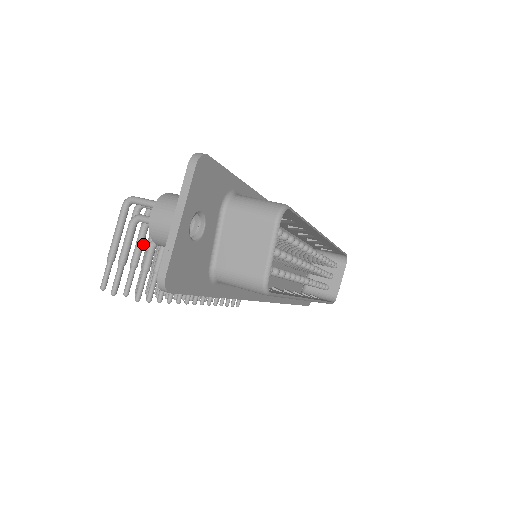
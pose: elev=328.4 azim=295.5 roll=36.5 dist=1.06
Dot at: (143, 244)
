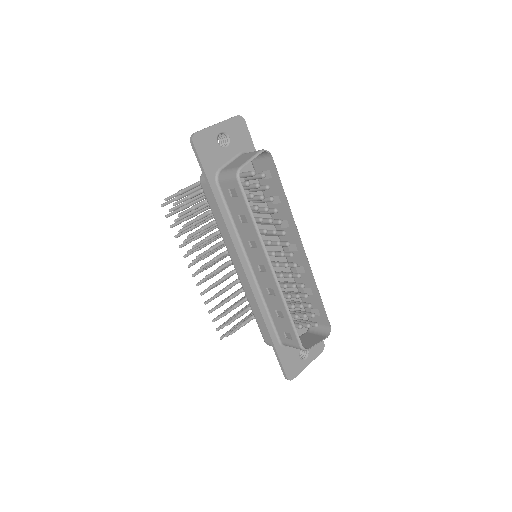
Dot at: (197, 198)
